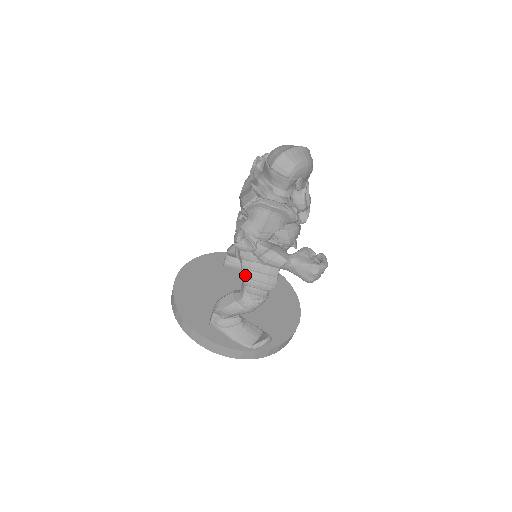
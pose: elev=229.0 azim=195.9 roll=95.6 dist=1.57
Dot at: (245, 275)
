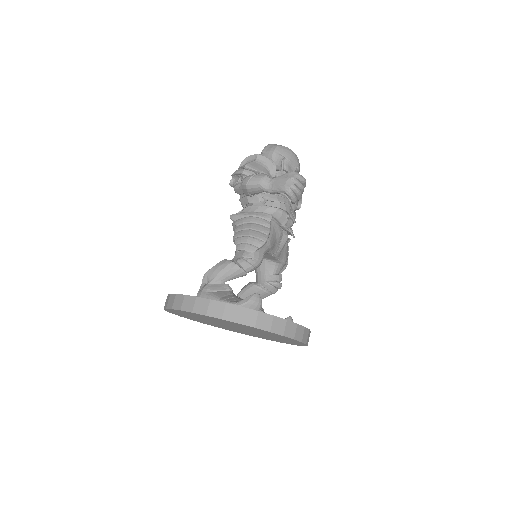
Dot at: (237, 235)
